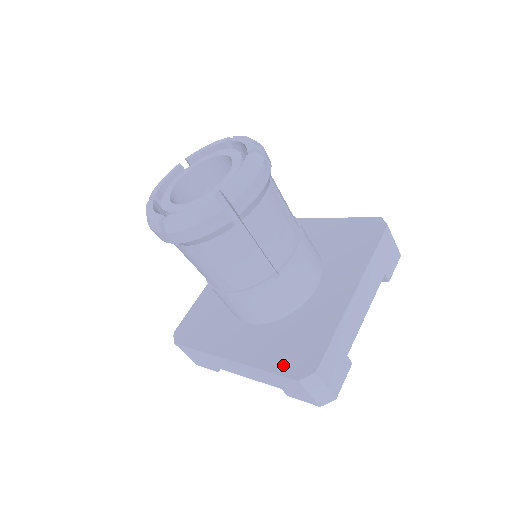
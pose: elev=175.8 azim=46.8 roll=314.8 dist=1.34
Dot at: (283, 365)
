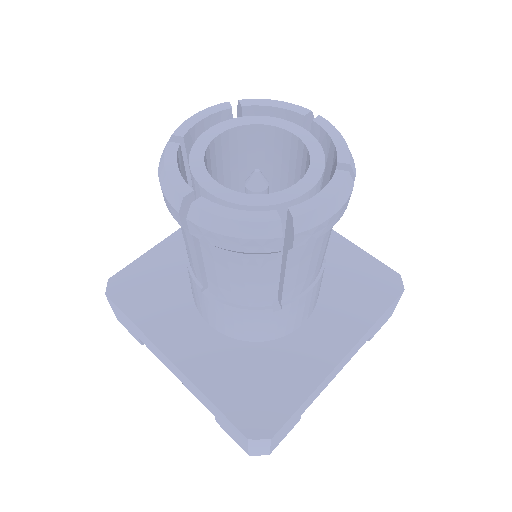
Dot at: (236, 407)
